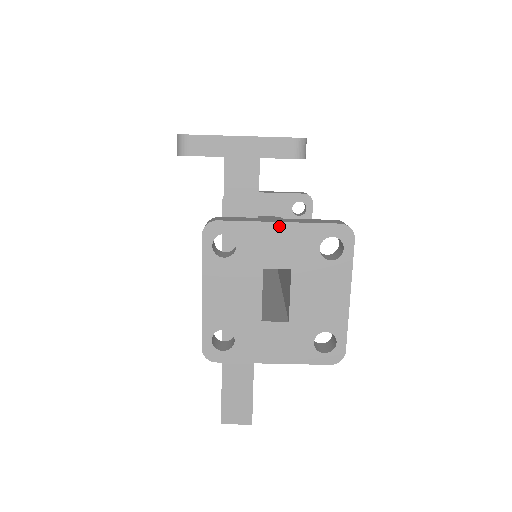
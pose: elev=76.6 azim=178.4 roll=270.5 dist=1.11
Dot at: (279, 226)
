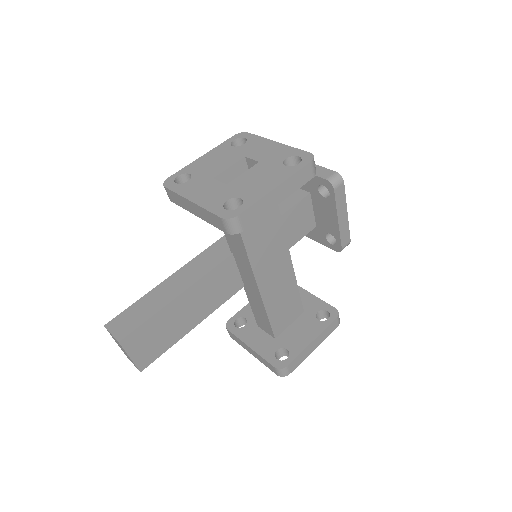
Dot at: (275, 143)
